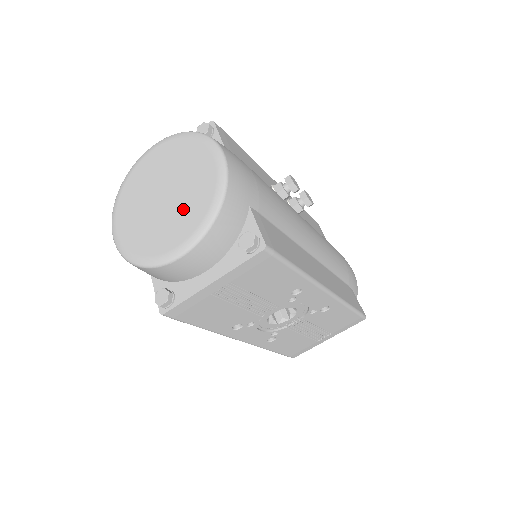
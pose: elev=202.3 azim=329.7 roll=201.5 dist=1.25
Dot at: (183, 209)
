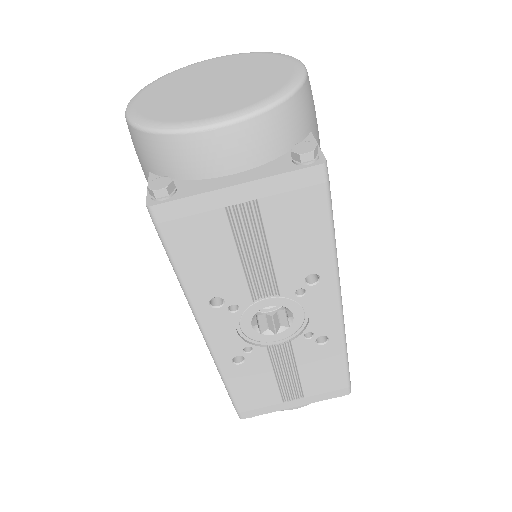
Dot at: (238, 92)
